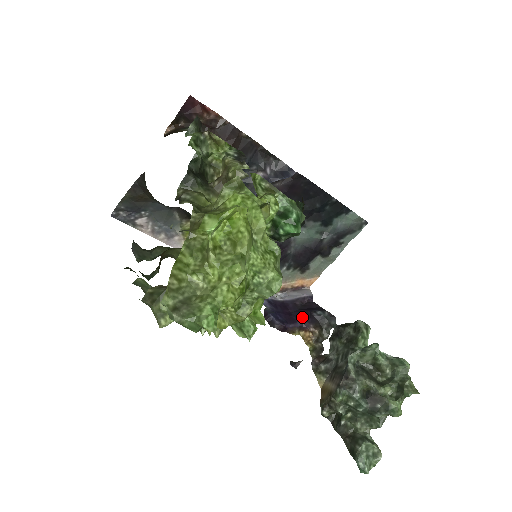
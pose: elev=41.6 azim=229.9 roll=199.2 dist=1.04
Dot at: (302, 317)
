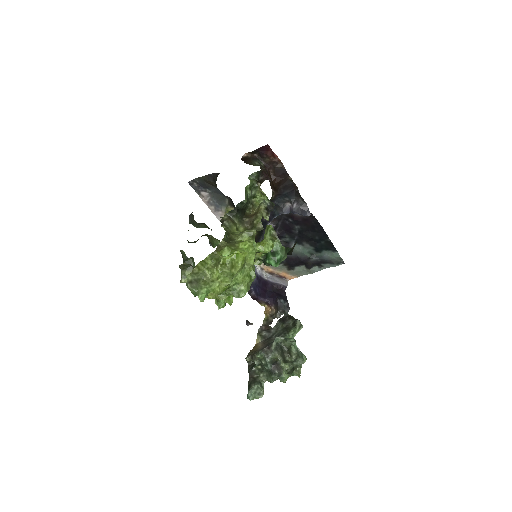
Dot at: (271, 297)
